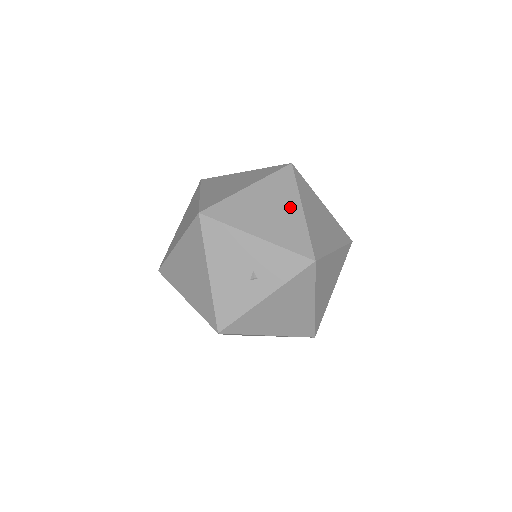
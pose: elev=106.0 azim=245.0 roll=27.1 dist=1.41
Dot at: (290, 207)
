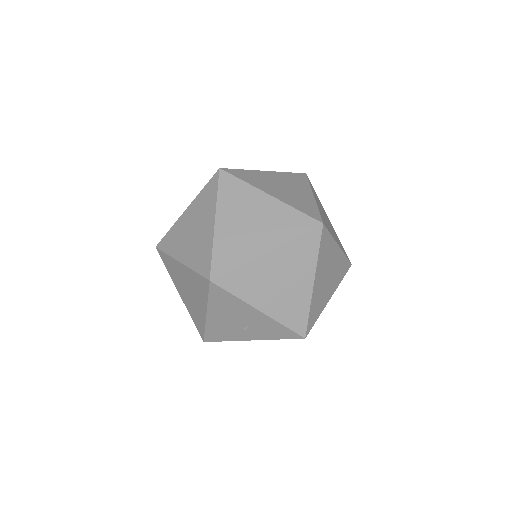
Dot at: (302, 280)
